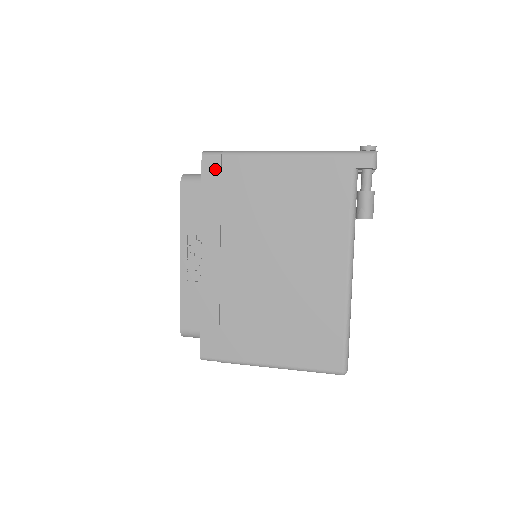
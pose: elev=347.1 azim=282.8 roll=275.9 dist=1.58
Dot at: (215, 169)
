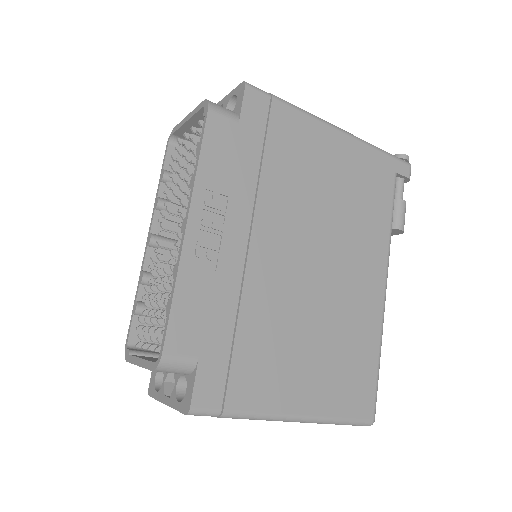
Dot at: (260, 110)
